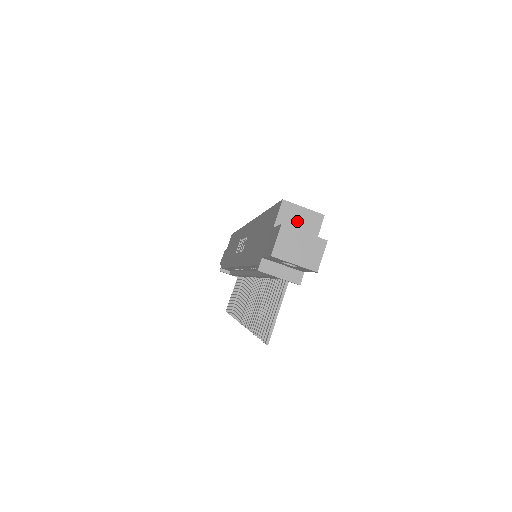
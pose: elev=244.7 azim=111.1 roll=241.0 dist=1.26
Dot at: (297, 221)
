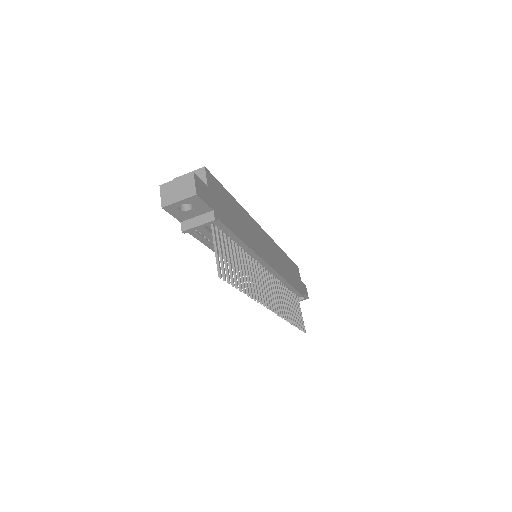
Dot at: occluded
